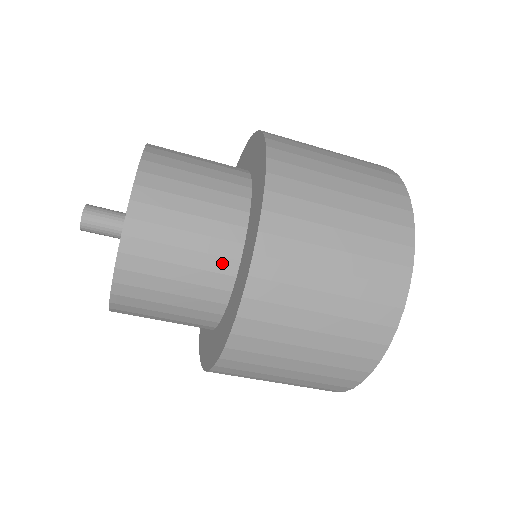
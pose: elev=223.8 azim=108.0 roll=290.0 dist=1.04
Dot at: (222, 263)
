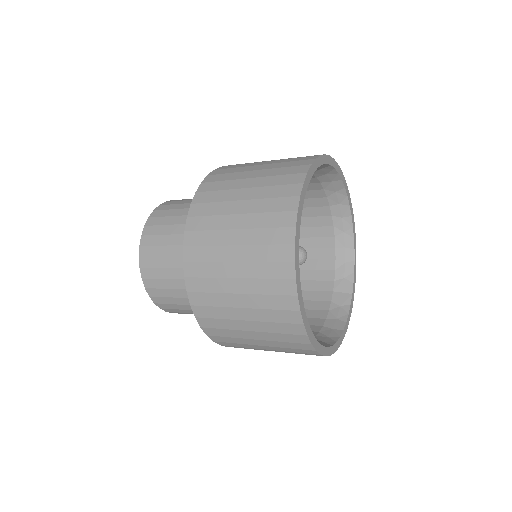
Dot at: occluded
